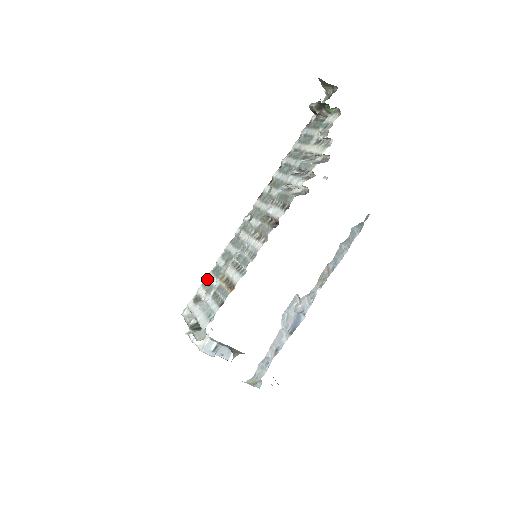
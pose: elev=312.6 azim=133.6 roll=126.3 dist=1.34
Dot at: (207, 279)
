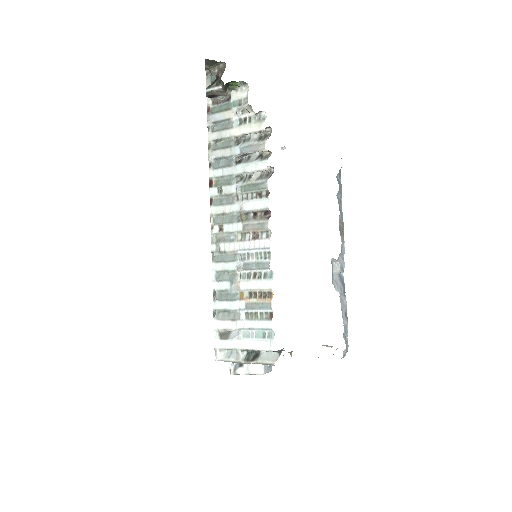
Dot at: (219, 310)
